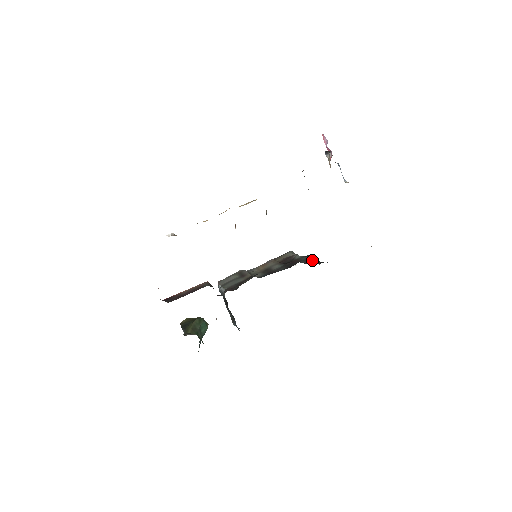
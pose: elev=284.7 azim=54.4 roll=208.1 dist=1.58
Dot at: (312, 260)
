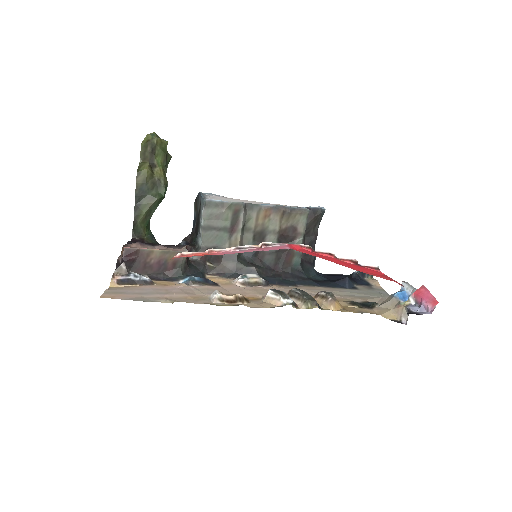
Dot at: (313, 232)
